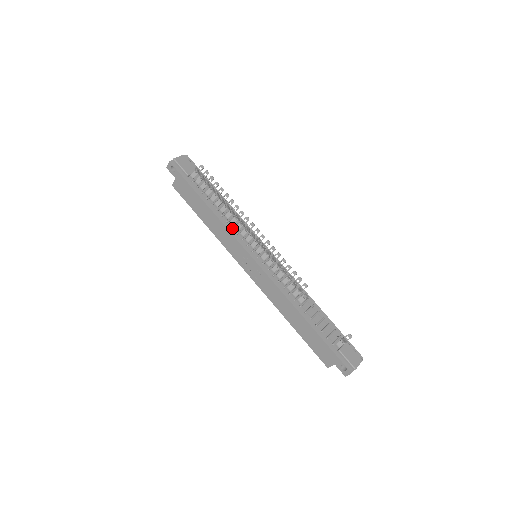
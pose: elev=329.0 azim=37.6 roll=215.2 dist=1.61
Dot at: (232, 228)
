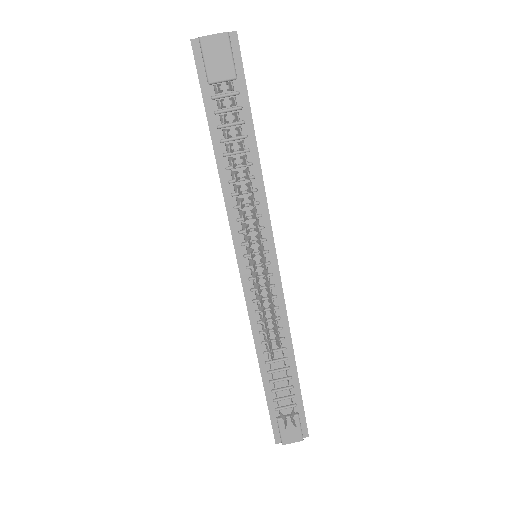
Dot at: (235, 208)
